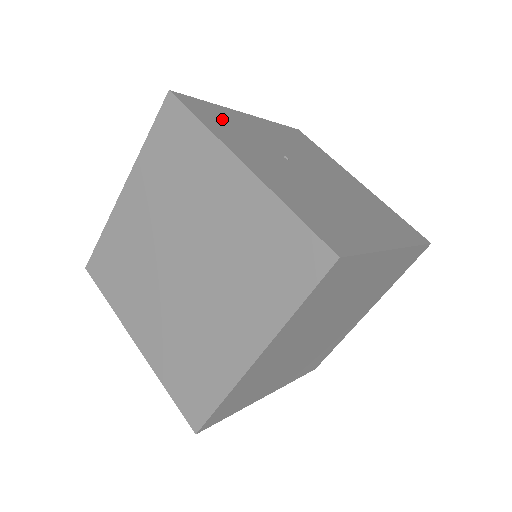
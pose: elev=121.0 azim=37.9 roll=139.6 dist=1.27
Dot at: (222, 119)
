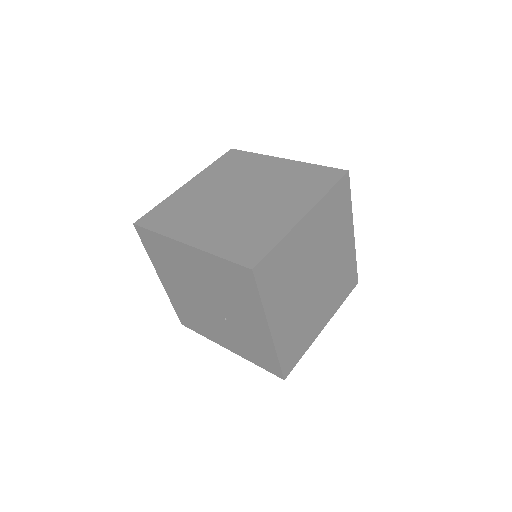
Dot at: occluded
